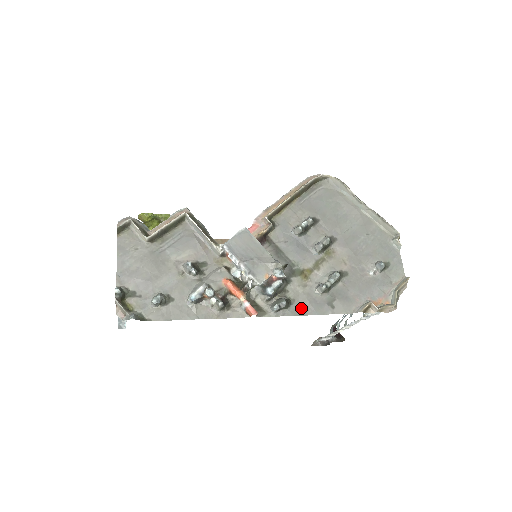
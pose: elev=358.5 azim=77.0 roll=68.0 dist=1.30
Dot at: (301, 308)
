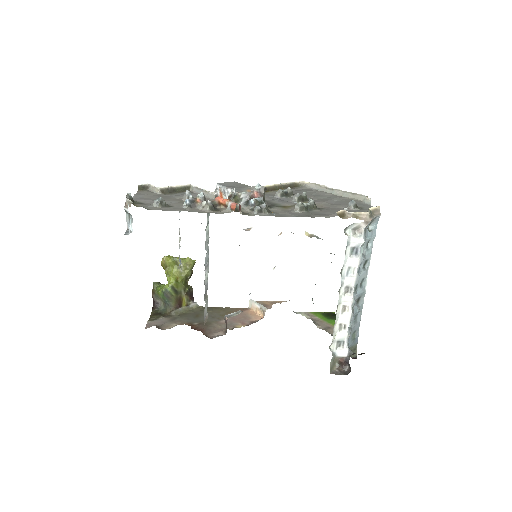
Dot at: (281, 215)
